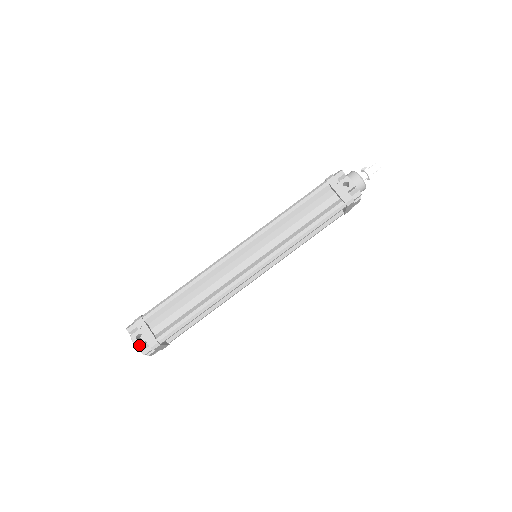
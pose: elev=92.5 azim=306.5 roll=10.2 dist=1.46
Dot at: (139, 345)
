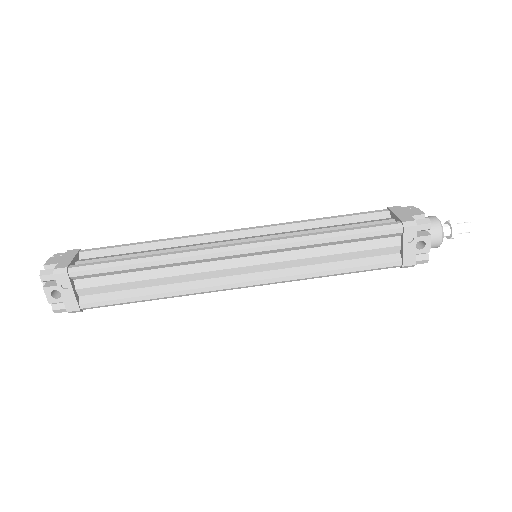
Dot at: (52, 303)
